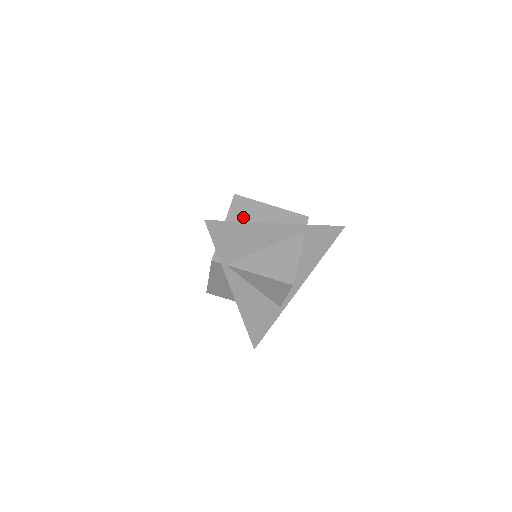
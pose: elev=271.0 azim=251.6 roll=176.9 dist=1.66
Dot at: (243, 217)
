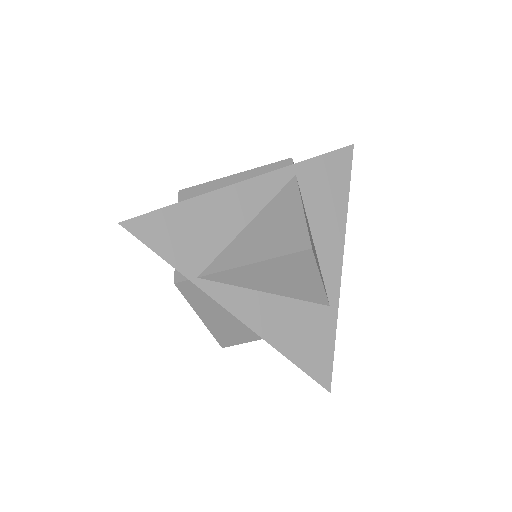
Dot at: occluded
